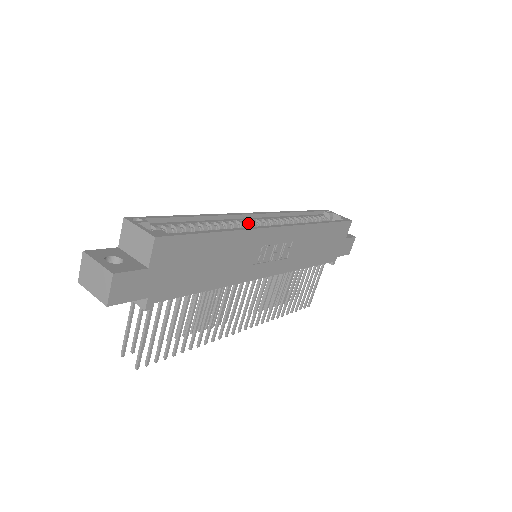
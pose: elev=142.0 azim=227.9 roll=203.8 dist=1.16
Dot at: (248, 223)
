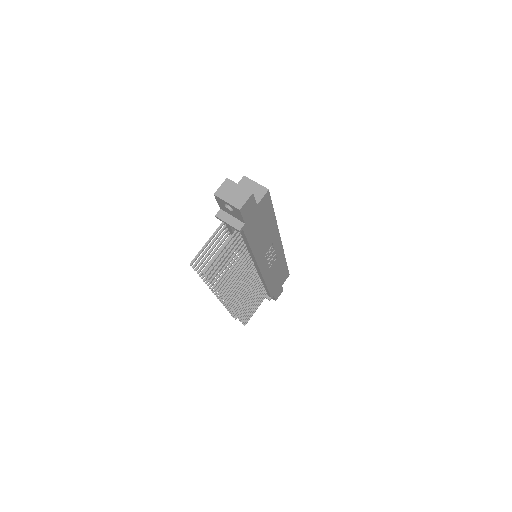
Dot at: occluded
